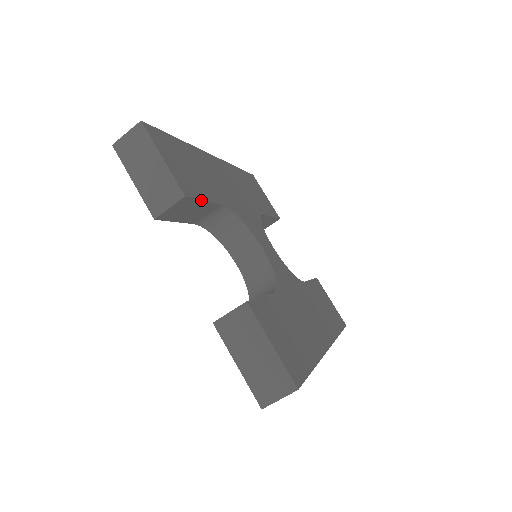
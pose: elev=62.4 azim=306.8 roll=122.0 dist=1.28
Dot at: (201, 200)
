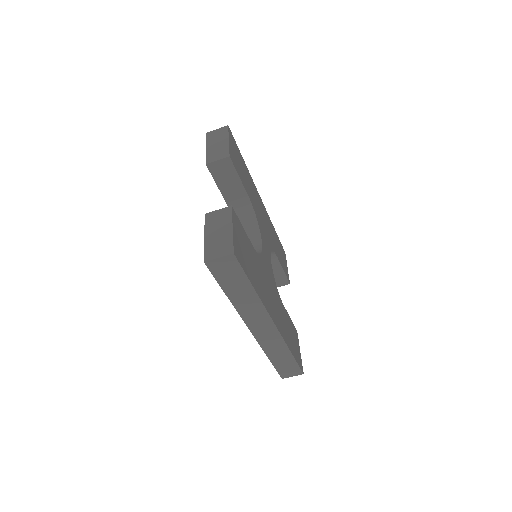
Dot at: (238, 174)
